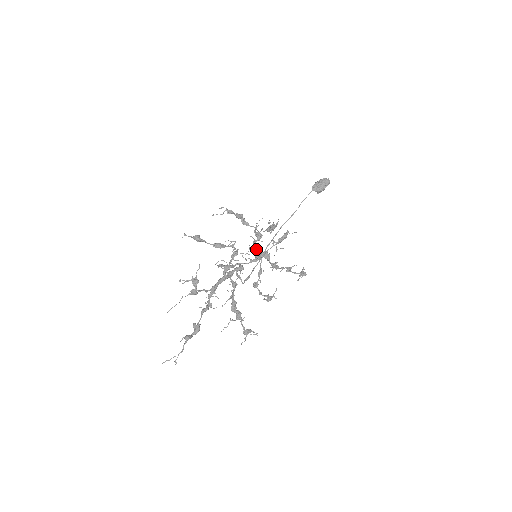
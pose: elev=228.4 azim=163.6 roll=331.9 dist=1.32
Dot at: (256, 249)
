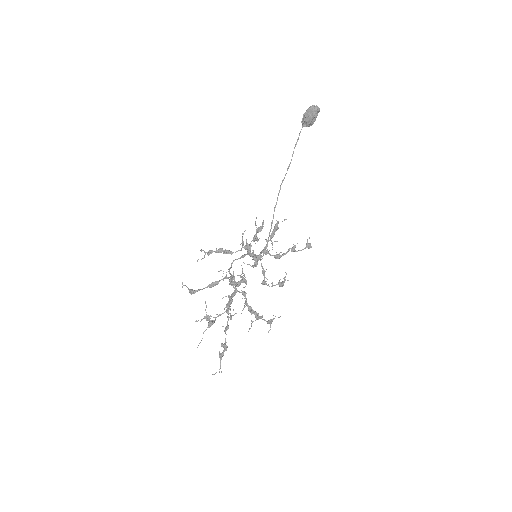
Dot at: (252, 255)
